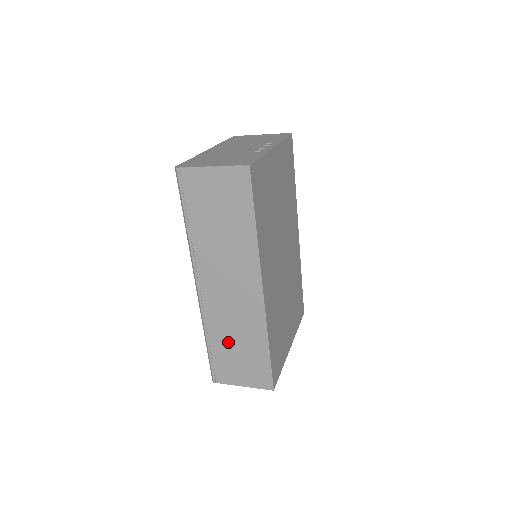
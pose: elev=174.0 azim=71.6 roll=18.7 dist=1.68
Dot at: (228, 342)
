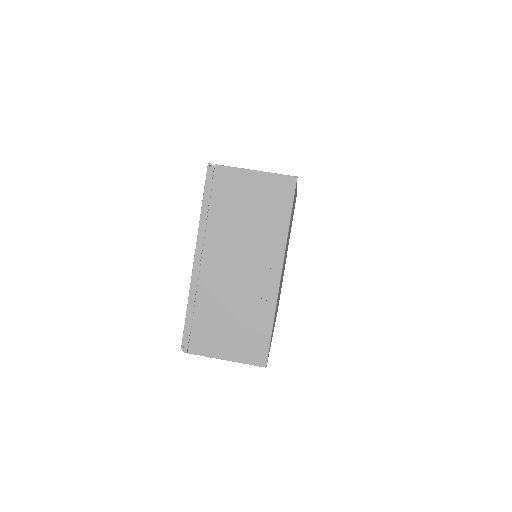
Dot at: occluded
